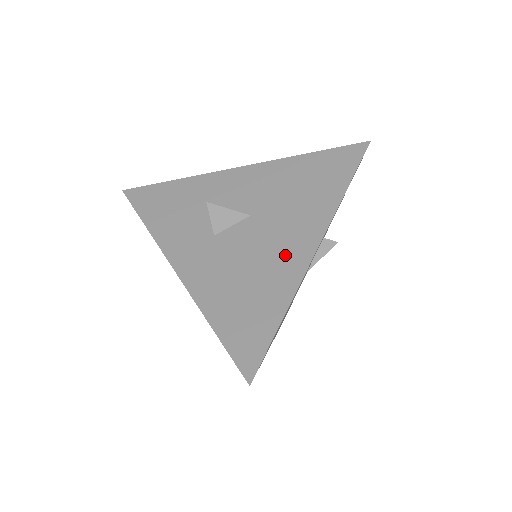
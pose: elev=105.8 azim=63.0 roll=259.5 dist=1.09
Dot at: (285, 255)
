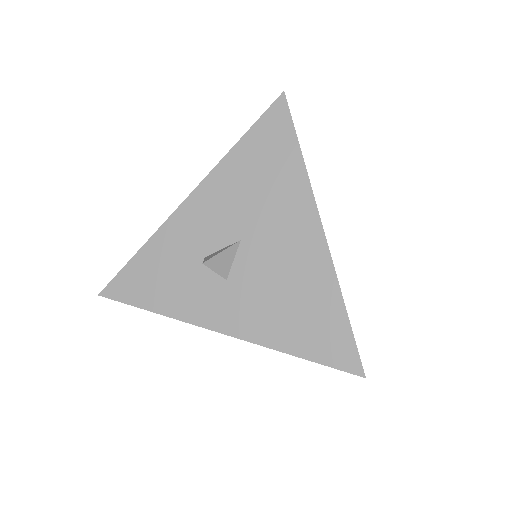
Dot at: (303, 257)
